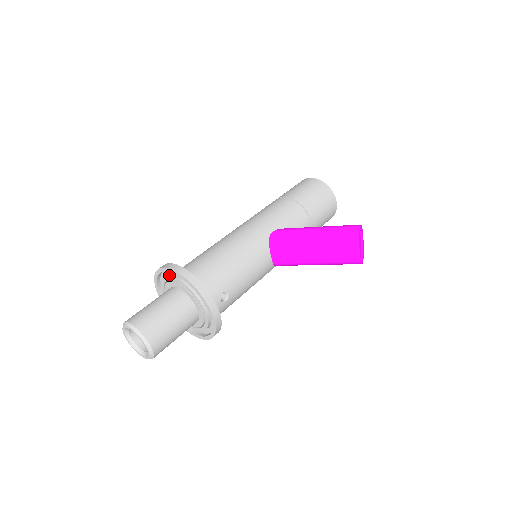
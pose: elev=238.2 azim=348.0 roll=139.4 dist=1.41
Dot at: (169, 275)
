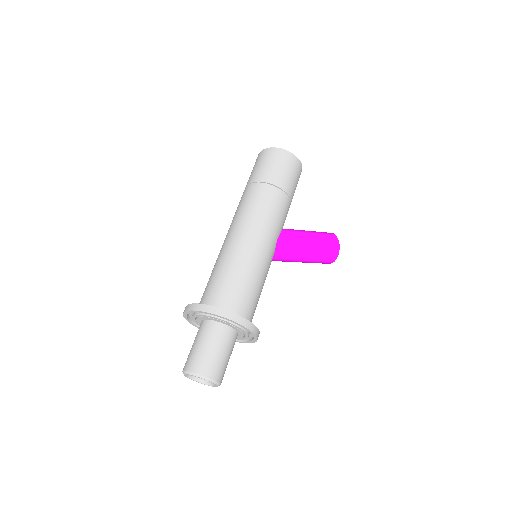
Dot at: occluded
